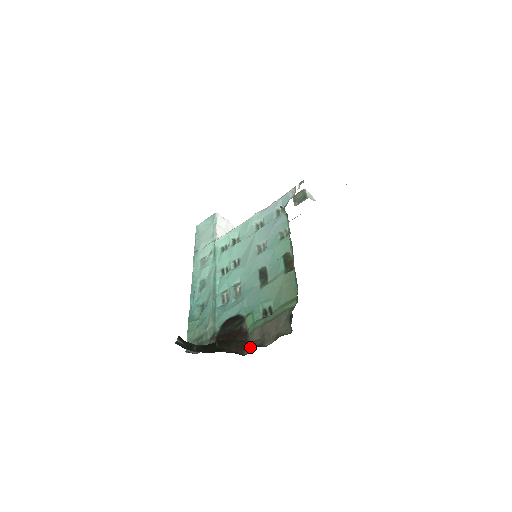
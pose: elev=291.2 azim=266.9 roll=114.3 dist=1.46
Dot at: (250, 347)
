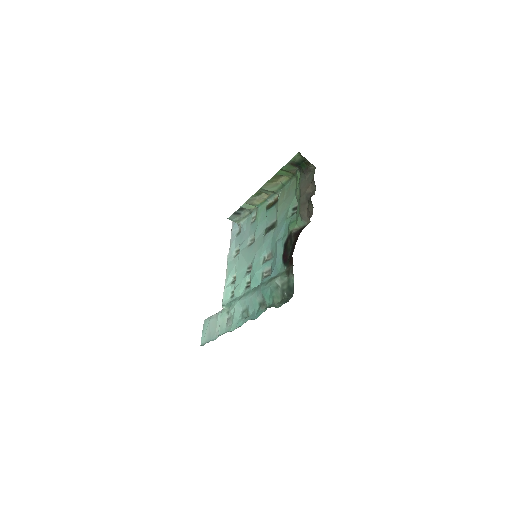
Dot at: (309, 209)
